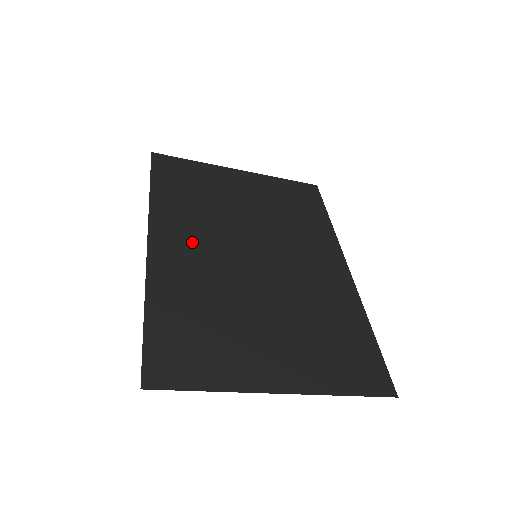
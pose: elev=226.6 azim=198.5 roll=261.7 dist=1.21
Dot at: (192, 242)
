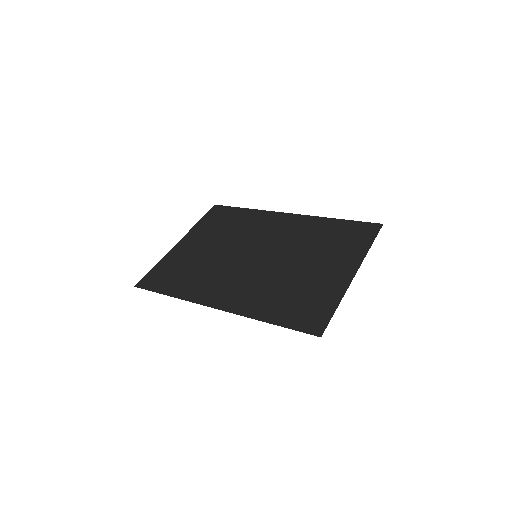
Dot at: (228, 285)
